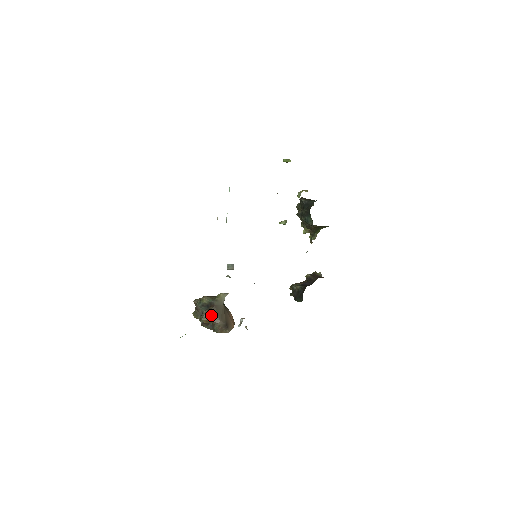
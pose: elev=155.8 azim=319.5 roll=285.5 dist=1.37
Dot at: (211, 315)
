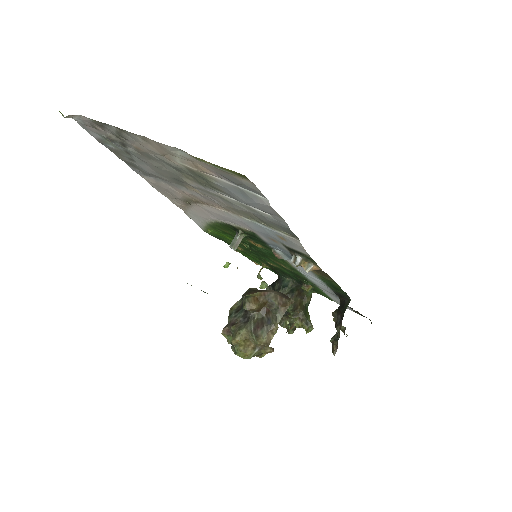
Dot at: (254, 291)
